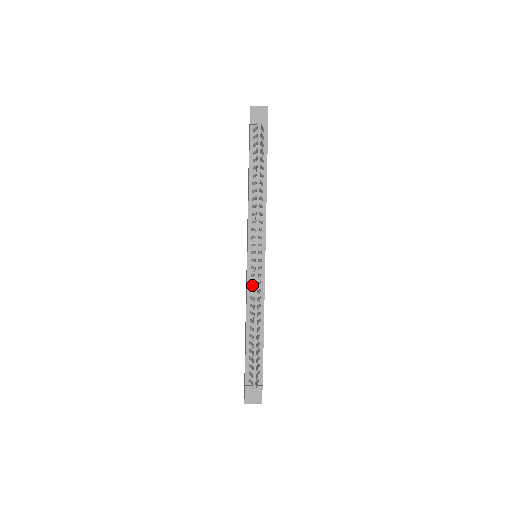
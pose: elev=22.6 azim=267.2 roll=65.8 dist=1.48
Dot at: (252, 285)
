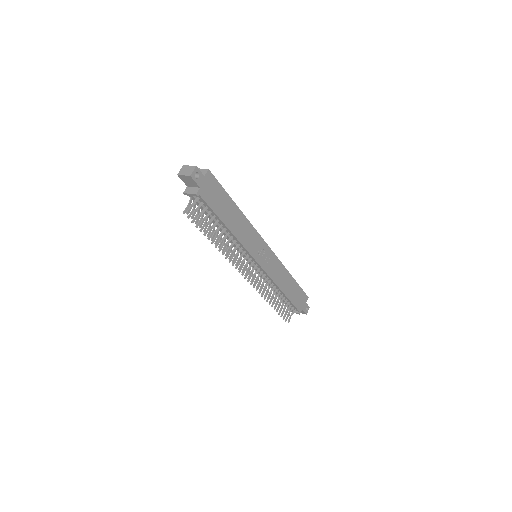
Dot at: occluded
